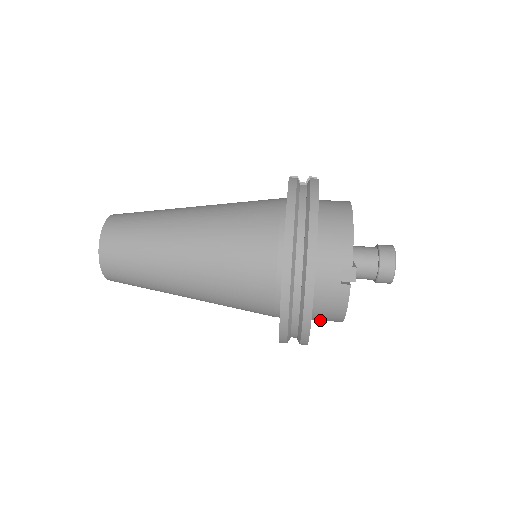
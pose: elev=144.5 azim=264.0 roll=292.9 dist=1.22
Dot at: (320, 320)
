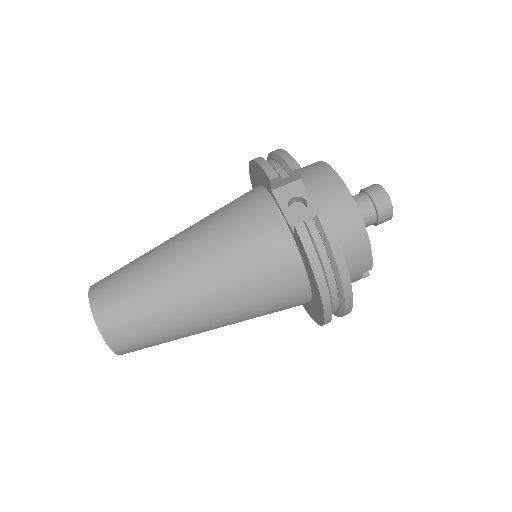
Dot at: occluded
